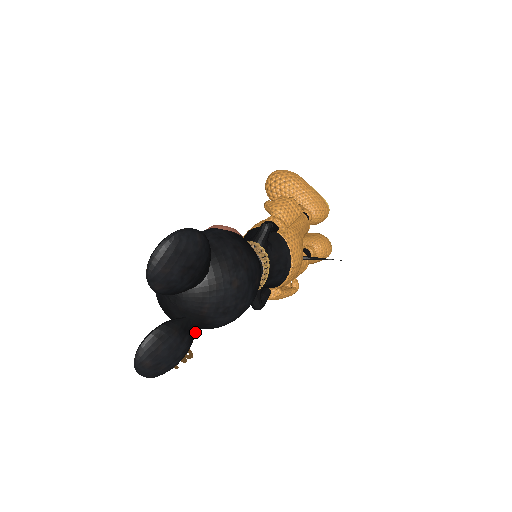
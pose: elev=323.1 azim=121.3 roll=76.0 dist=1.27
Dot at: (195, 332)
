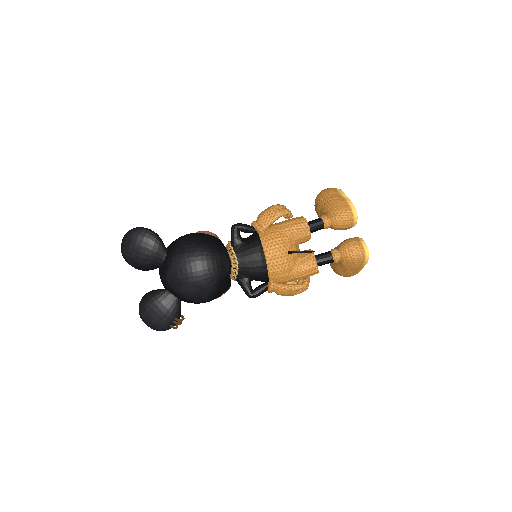
Dot at: (178, 302)
